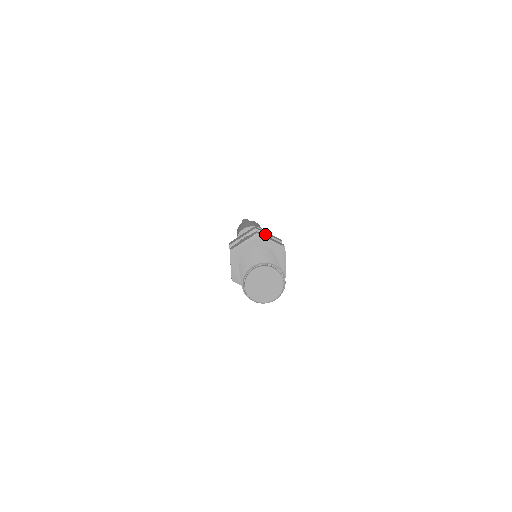
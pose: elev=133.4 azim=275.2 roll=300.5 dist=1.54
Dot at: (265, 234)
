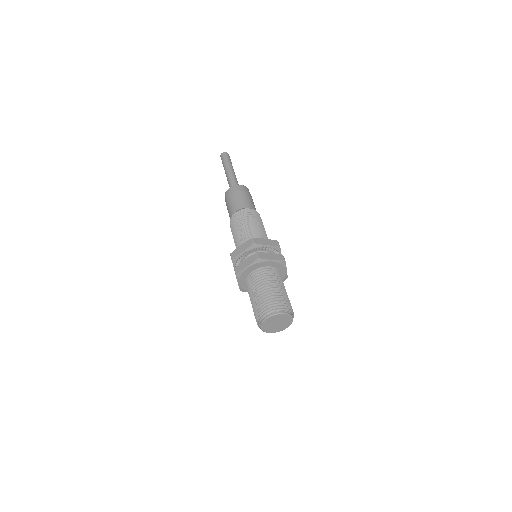
Dot at: (263, 245)
